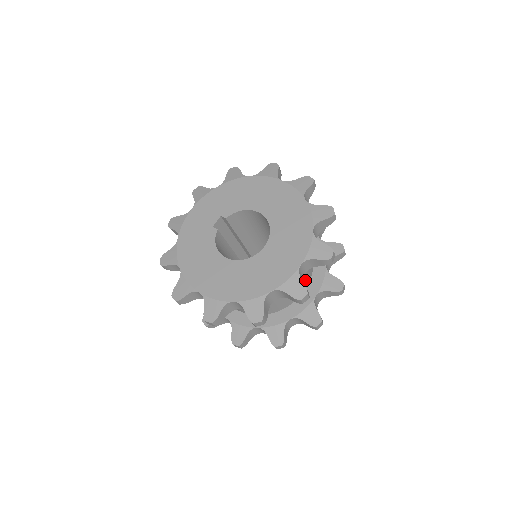
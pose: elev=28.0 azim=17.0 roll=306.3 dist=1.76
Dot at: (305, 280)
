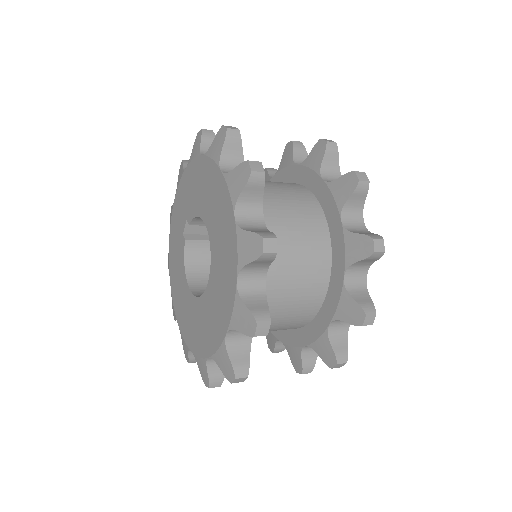
Dot at: (308, 303)
